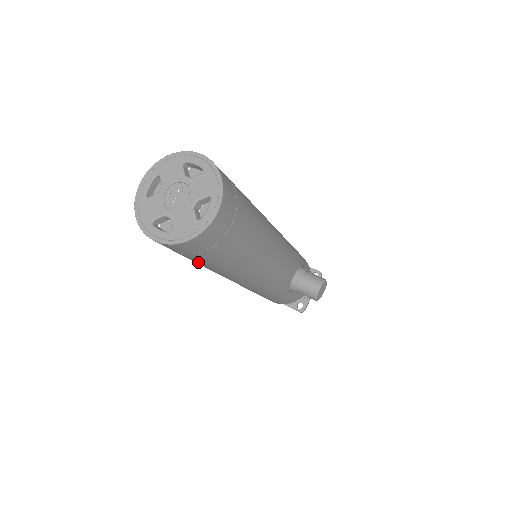
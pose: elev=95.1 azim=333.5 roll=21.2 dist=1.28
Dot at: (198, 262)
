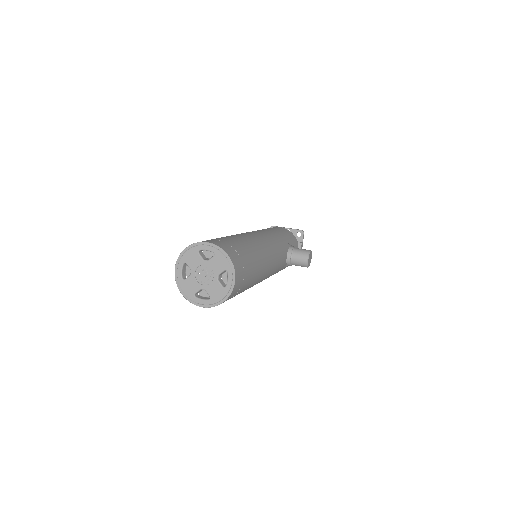
Dot at: occluded
